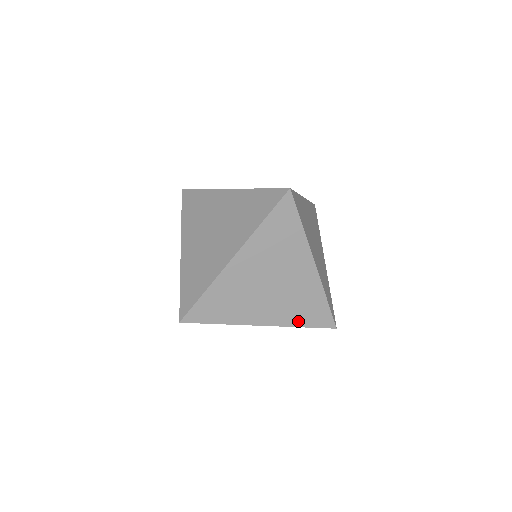
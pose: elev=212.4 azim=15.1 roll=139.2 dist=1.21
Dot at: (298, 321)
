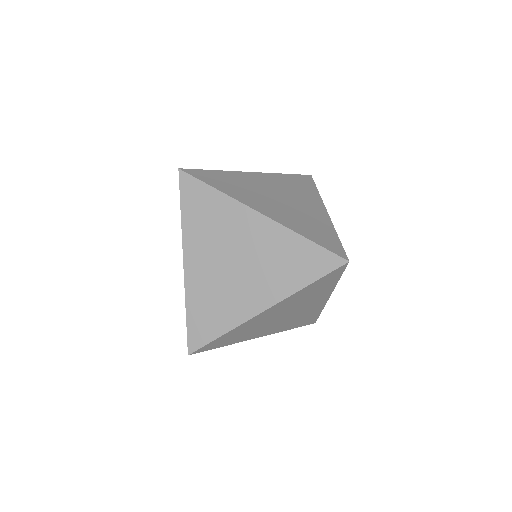
Dot at: (290, 327)
